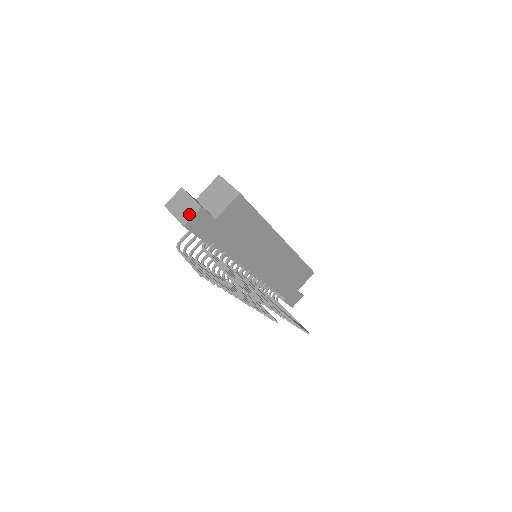
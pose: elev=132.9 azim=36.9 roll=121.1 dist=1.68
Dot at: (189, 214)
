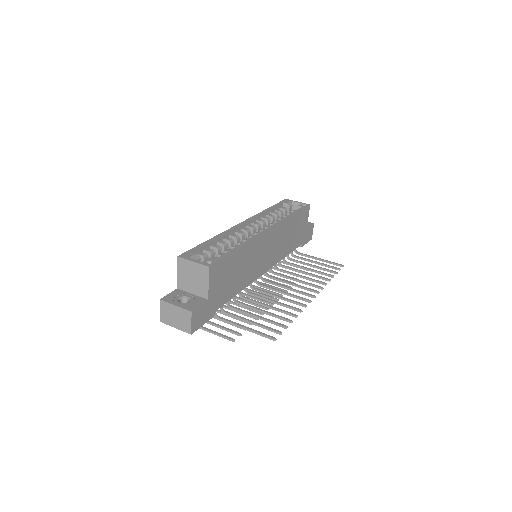
Dot at: (186, 322)
